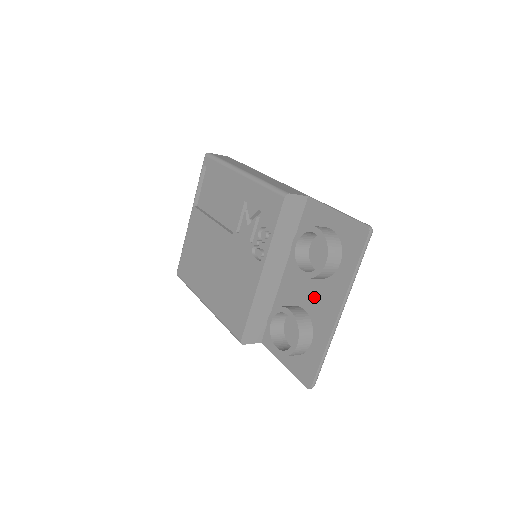
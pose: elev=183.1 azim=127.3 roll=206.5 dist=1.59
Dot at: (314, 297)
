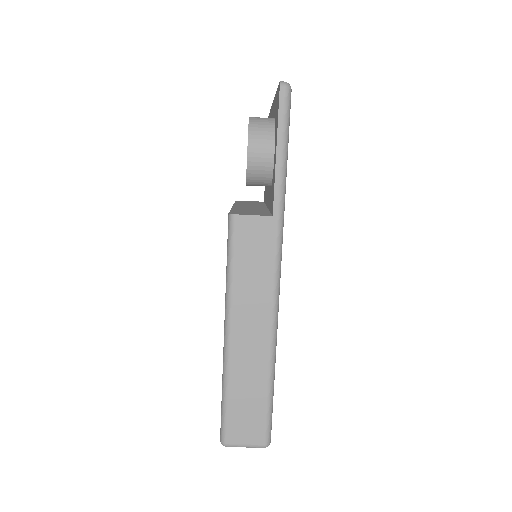
Dot at: occluded
